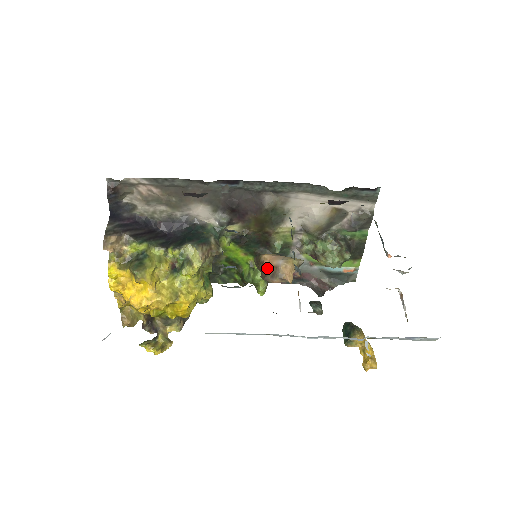
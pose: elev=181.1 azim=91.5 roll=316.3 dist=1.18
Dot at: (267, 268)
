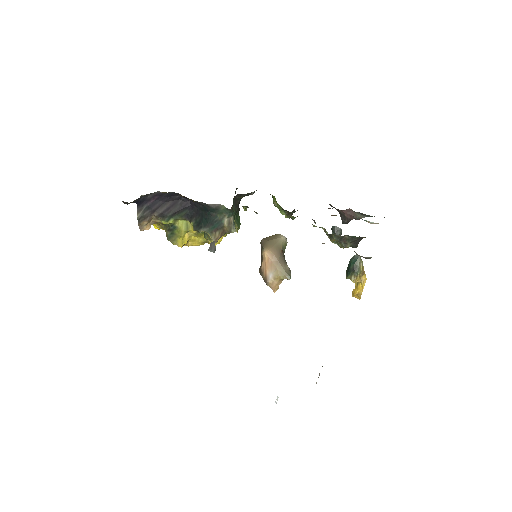
Dot at: (262, 271)
